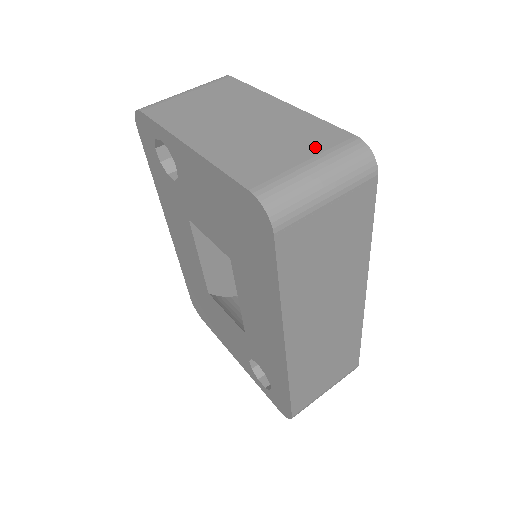
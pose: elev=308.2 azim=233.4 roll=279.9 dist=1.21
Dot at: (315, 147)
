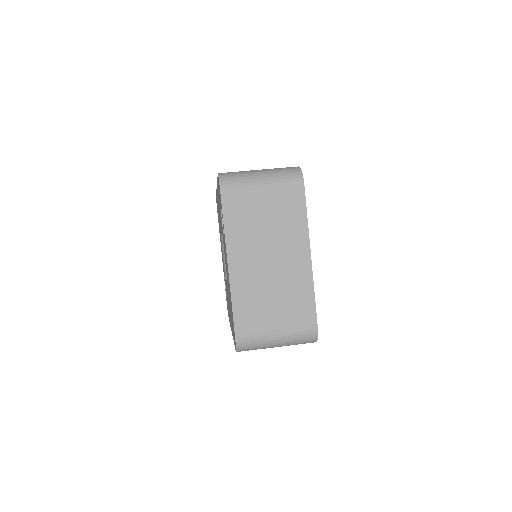
Dot at: (290, 322)
